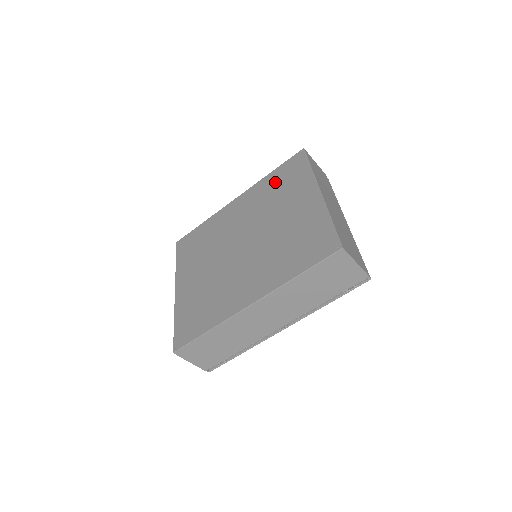
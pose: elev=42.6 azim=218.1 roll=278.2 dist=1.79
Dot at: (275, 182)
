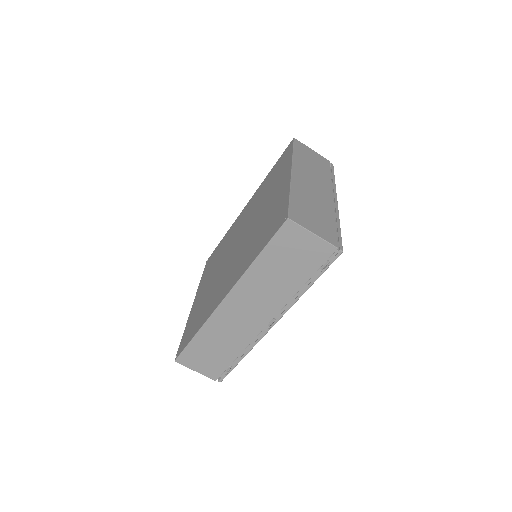
Dot at: (269, 178)
